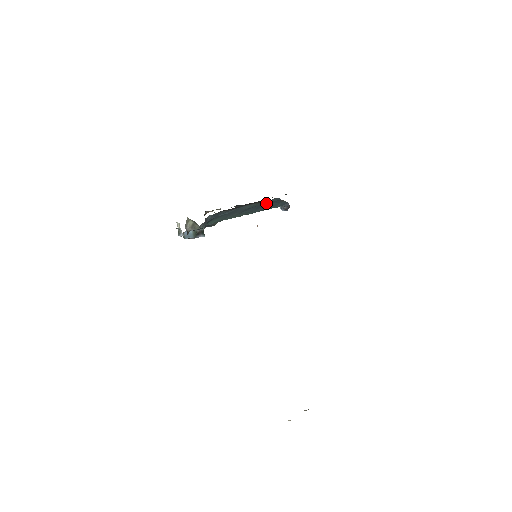
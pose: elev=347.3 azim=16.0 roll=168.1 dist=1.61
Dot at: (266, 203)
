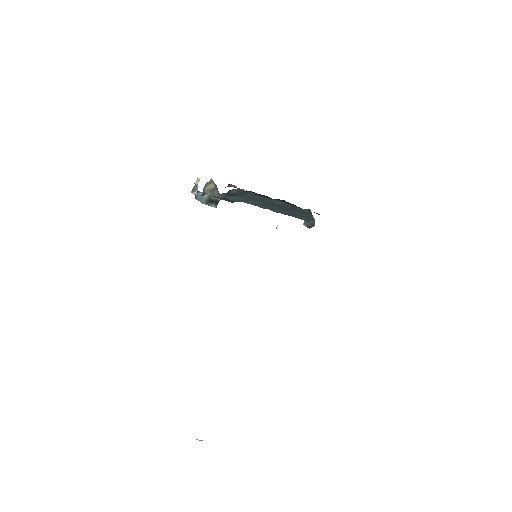
Dot at: (296, 209)
